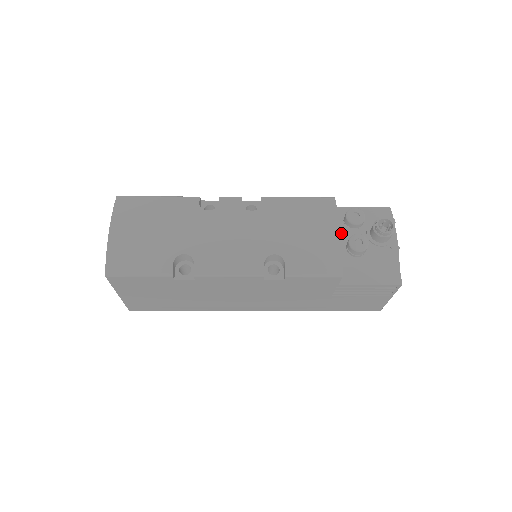
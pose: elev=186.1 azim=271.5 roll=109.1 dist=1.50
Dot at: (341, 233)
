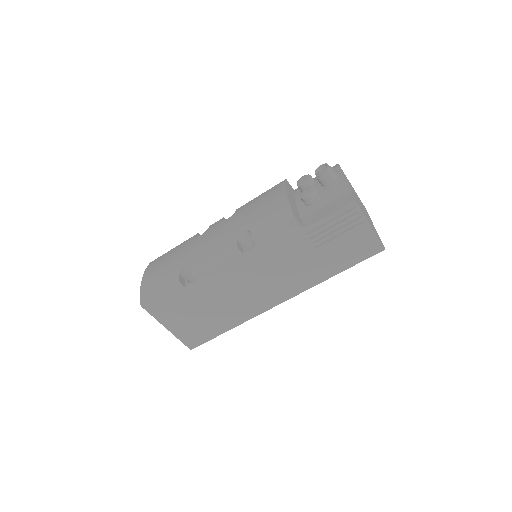
Dot at: (299, 198)
